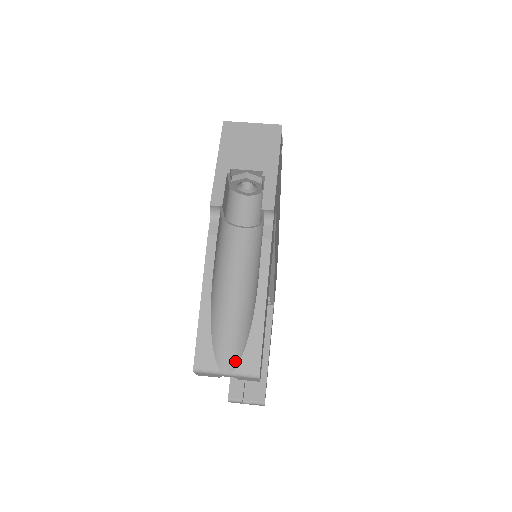
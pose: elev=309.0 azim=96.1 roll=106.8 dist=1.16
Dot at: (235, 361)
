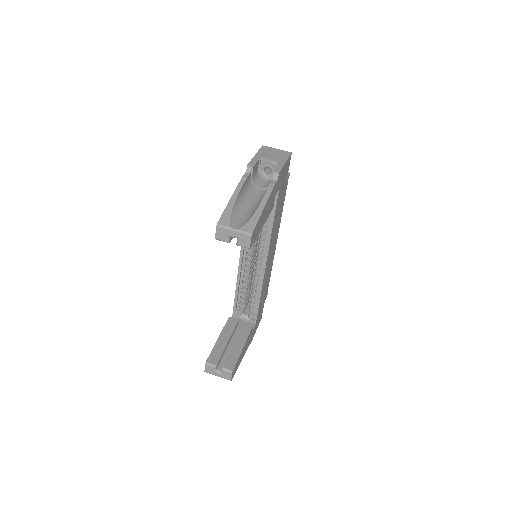
Dot at: (241, 226)
